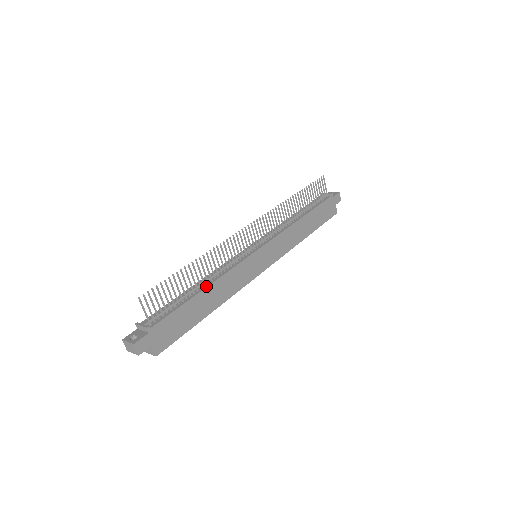
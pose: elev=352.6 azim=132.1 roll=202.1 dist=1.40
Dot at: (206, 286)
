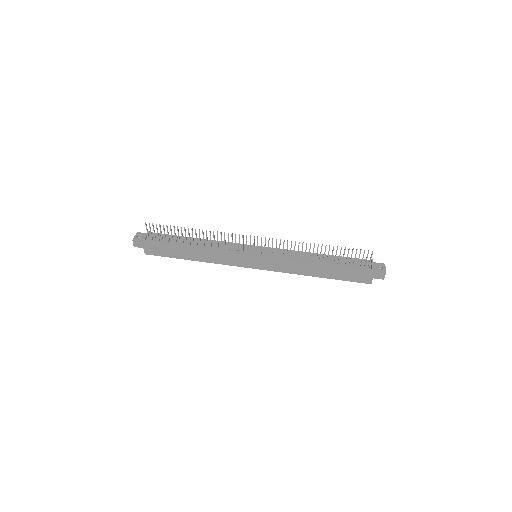
Dot at: (196, 246)
